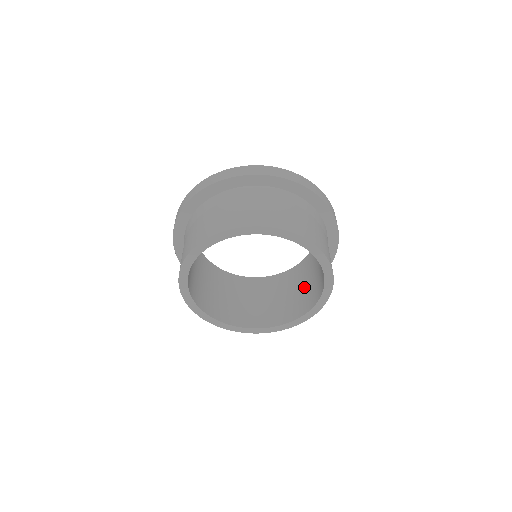
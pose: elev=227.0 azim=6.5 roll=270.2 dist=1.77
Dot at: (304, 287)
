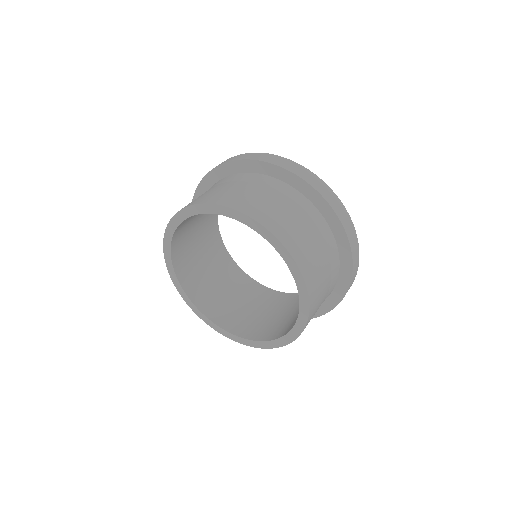
Dot at: occluded
